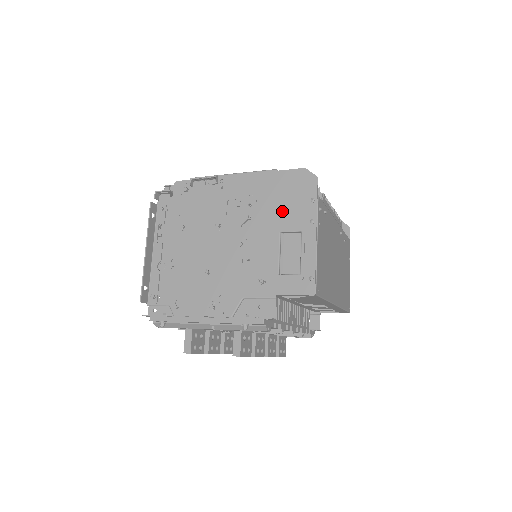
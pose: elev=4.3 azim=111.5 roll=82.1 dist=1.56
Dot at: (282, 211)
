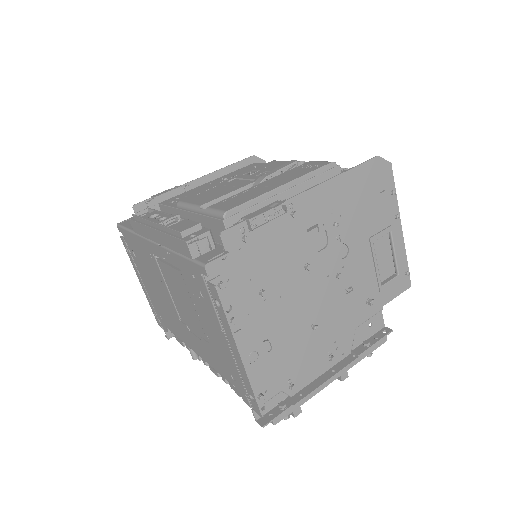
Dot at: (369, 217)
